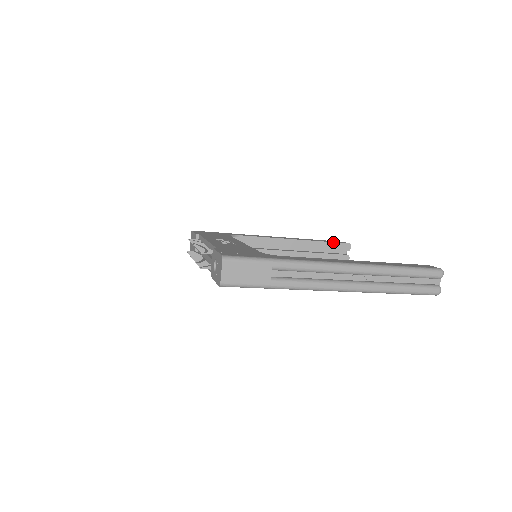
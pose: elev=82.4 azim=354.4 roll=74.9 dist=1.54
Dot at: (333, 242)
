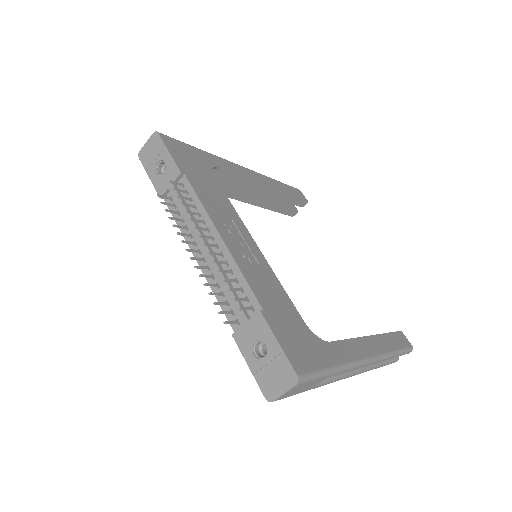
Dot at: (297, 197)
